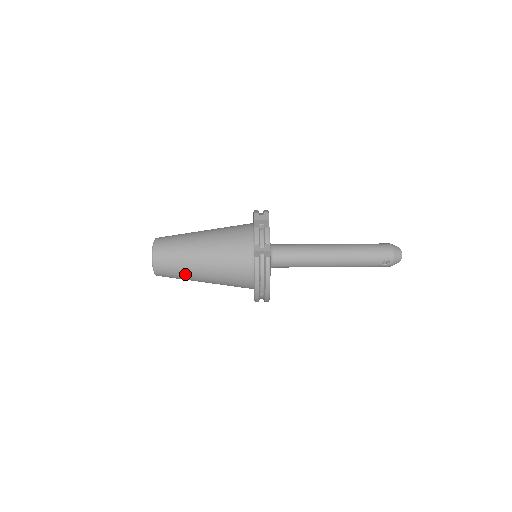
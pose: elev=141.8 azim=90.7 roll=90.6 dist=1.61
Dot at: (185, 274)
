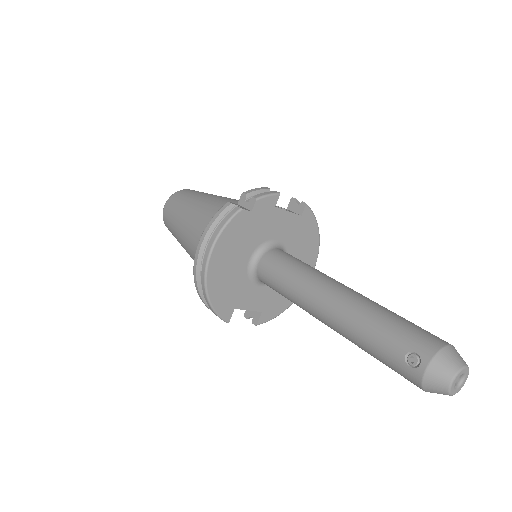
Dot at: (176, 221)
